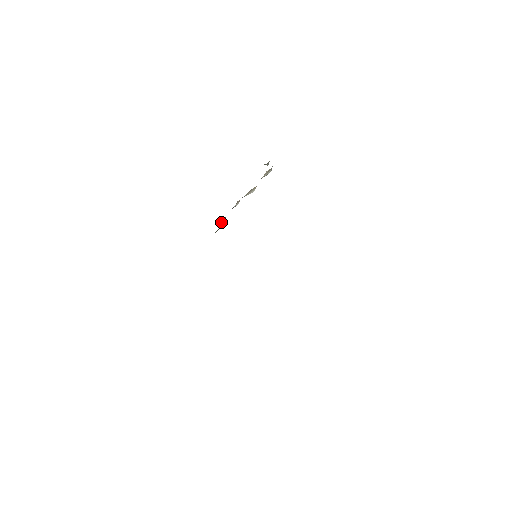
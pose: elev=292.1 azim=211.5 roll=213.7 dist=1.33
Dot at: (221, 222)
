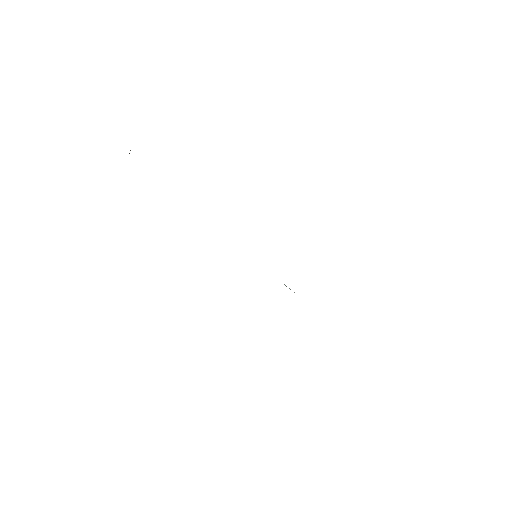
Dot at: occluded
